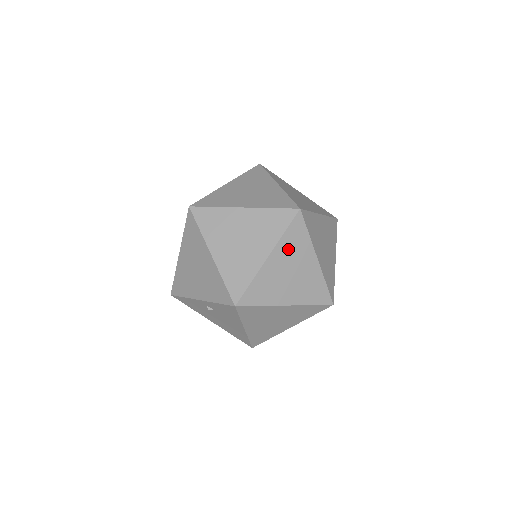
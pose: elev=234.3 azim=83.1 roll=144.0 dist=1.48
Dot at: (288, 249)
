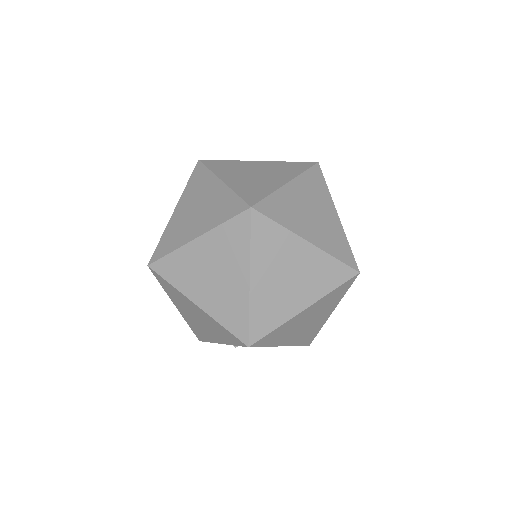
Dot at: (267, 256)
